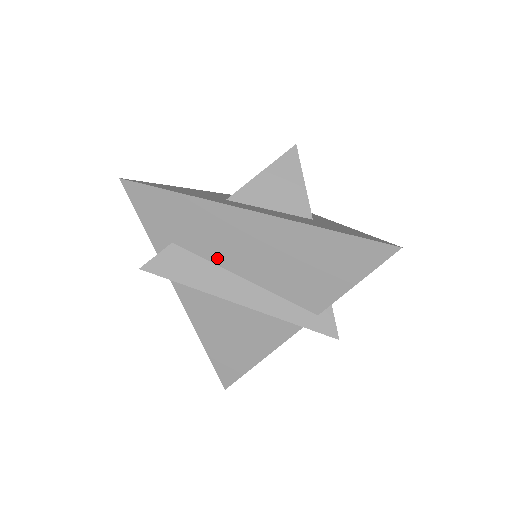
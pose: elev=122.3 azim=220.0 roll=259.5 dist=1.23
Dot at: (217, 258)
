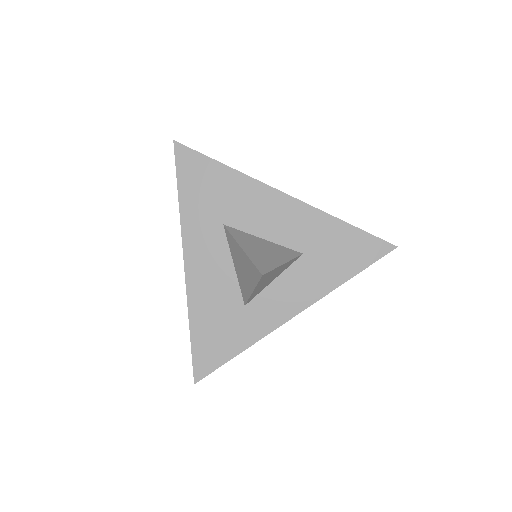
Dot at: occluded
